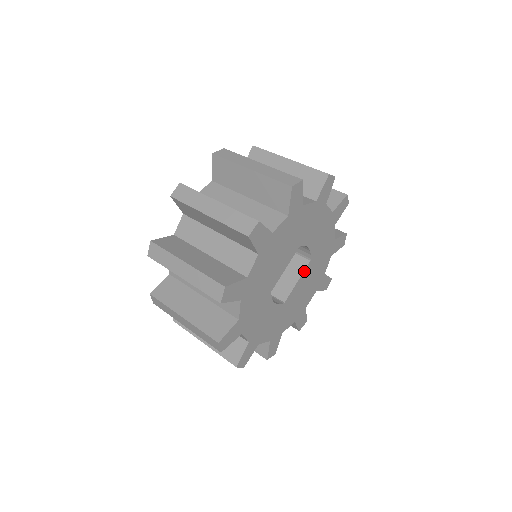
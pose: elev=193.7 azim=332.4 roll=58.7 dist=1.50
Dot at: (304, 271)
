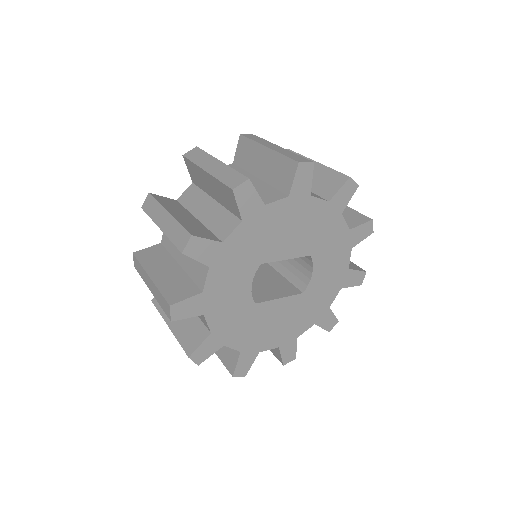
Dot at: (291, 296)
